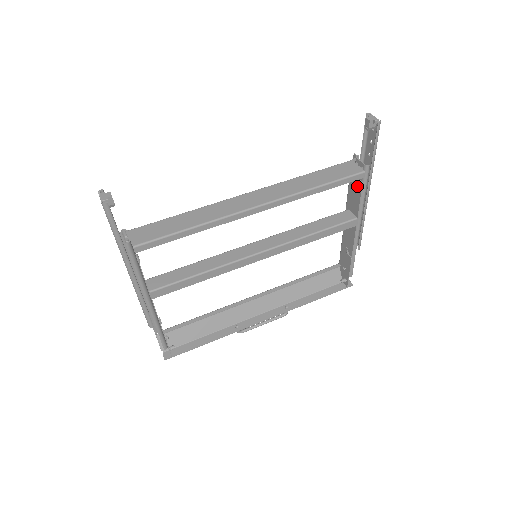
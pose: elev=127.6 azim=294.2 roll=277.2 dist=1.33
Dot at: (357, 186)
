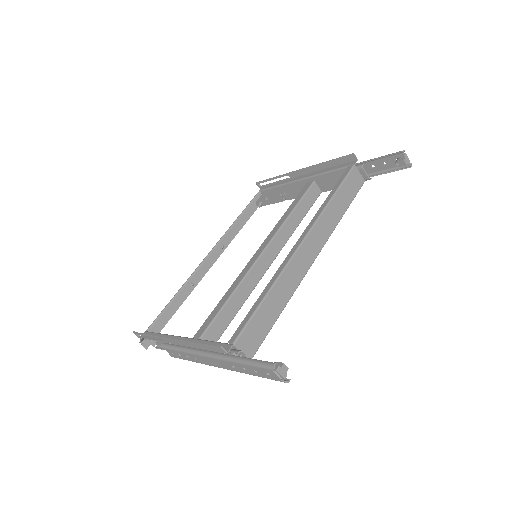
Dot at: occluded
